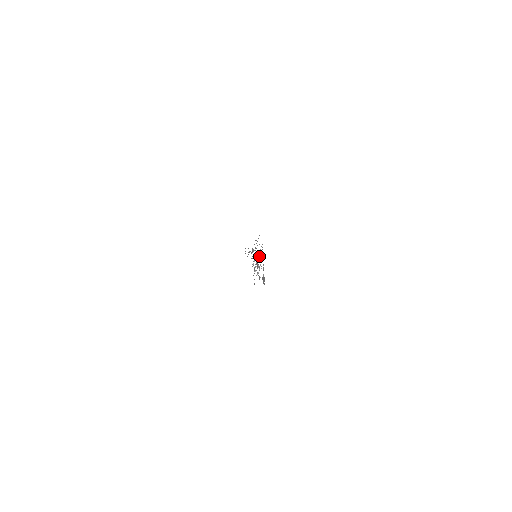
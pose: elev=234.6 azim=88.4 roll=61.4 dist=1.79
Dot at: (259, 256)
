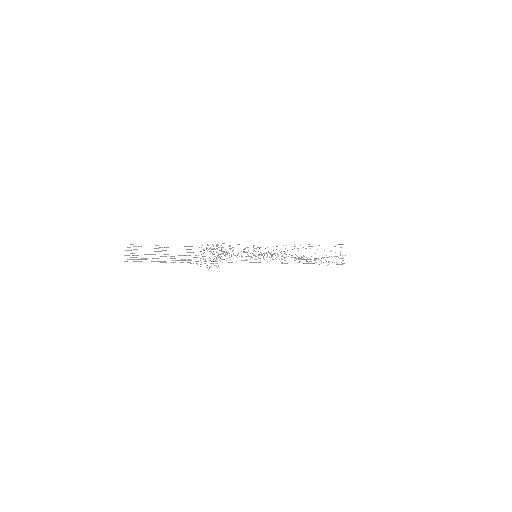
Dot at: occluded
